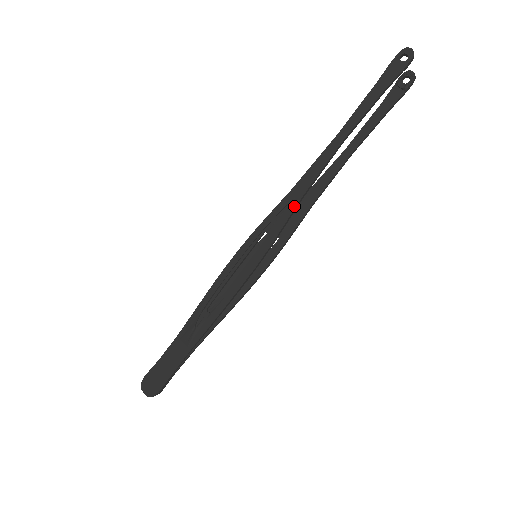
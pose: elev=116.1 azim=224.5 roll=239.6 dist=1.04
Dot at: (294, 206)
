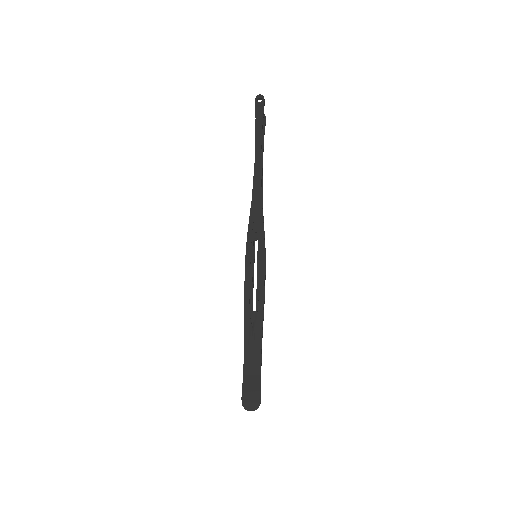
Dot at: (261, 205)
